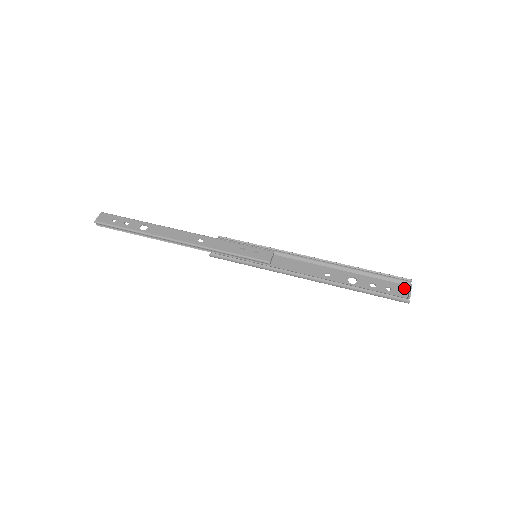
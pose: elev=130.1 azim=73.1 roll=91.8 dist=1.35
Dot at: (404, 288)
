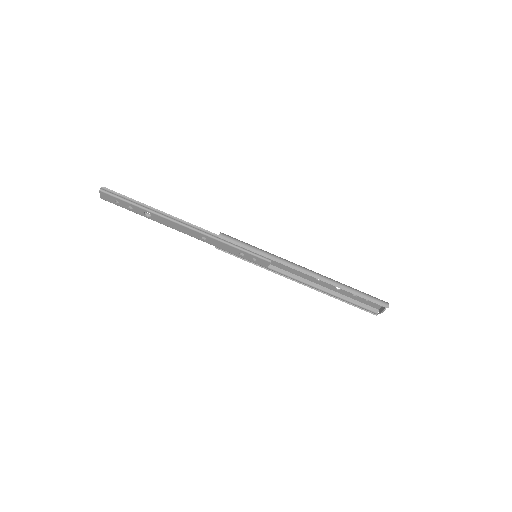
Dot at: occluded
